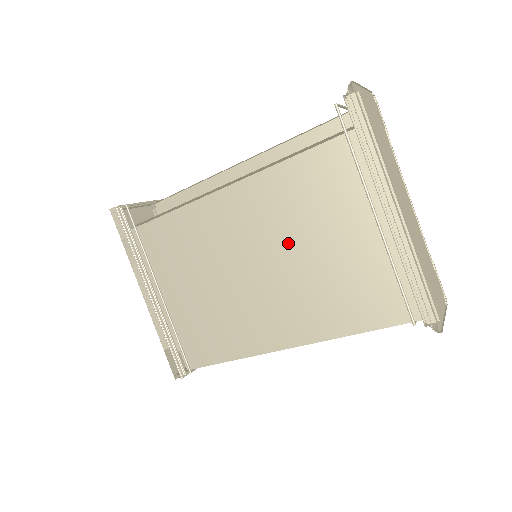
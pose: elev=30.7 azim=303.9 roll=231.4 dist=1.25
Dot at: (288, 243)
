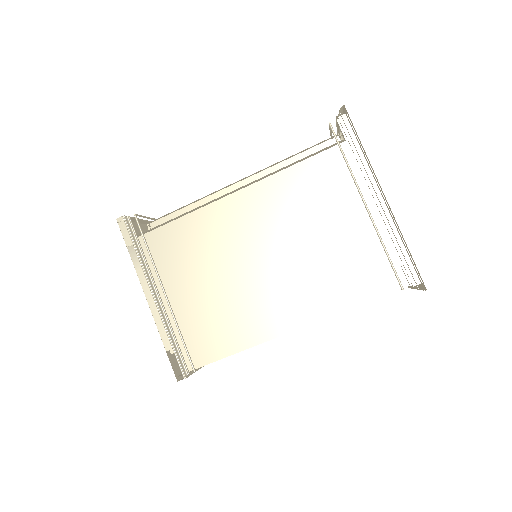
Dot at: (292, 235)
